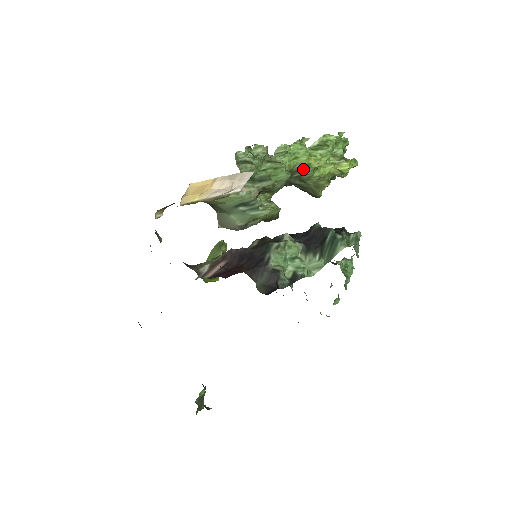
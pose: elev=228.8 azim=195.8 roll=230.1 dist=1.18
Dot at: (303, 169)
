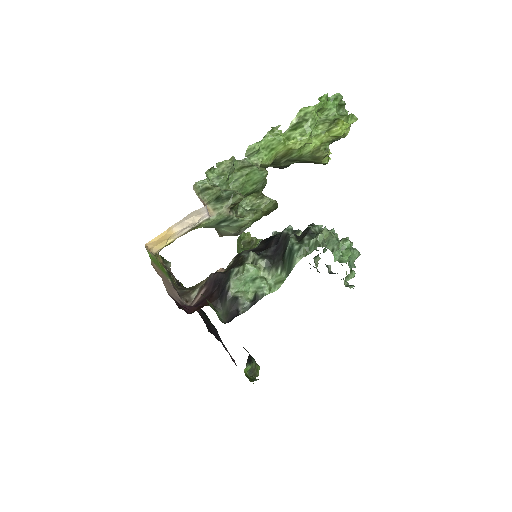
Dot at: (287, 154)
